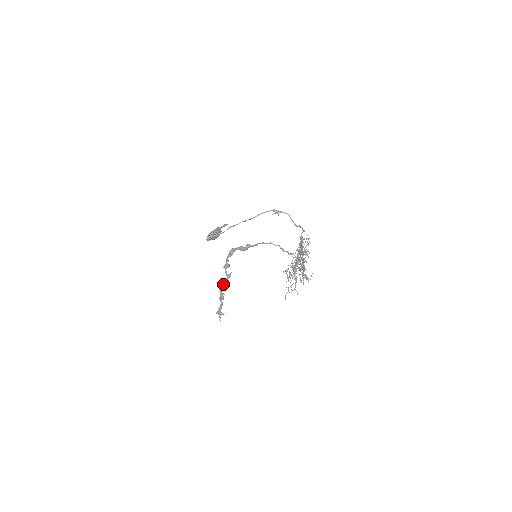
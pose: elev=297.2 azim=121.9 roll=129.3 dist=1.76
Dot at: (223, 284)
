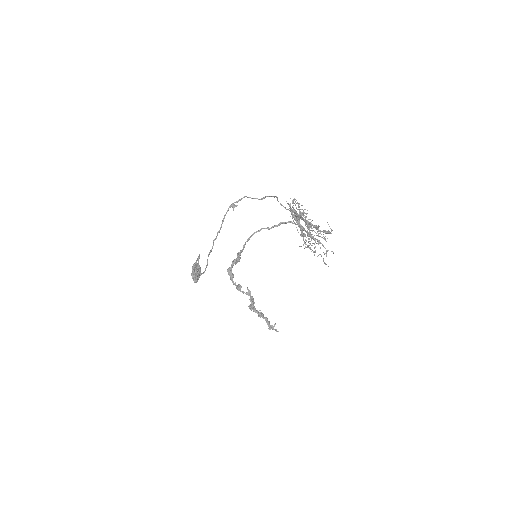
Dot at: (251, 304)
